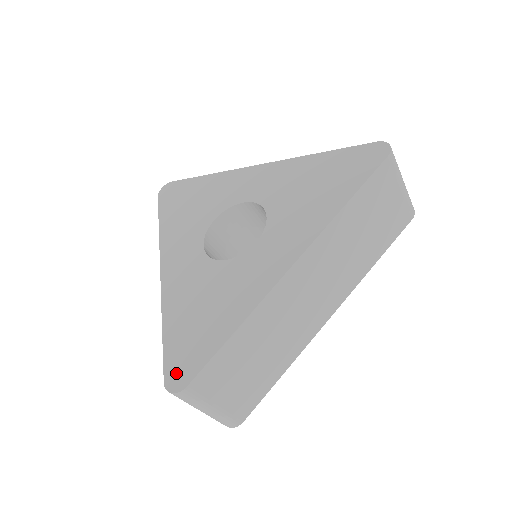
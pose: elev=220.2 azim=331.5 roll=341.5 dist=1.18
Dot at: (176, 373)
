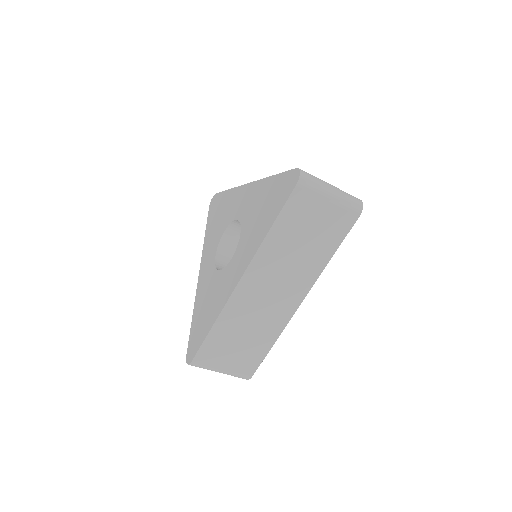
Dot at: (190, 351)
